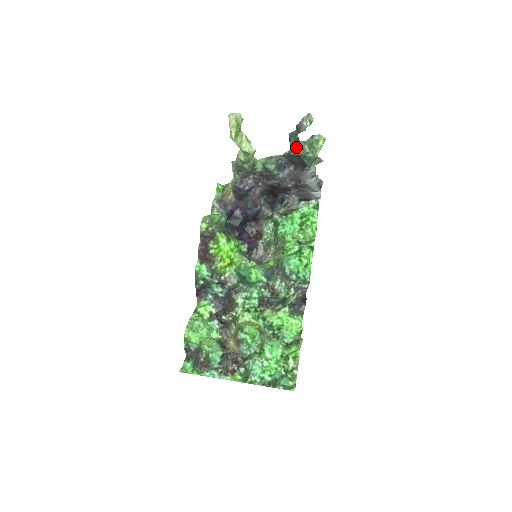
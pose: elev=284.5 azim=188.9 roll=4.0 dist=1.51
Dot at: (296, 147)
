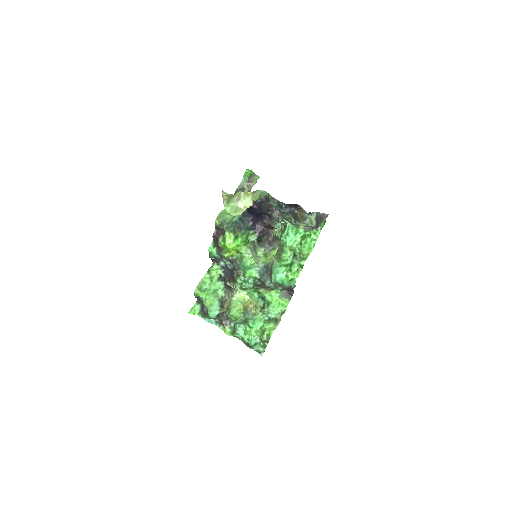
Dot at: (285, 216)
